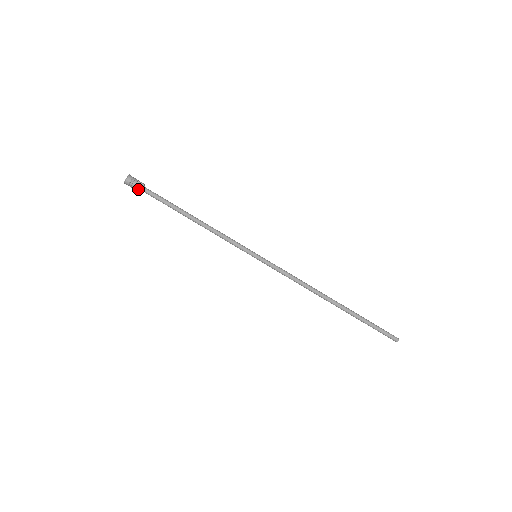
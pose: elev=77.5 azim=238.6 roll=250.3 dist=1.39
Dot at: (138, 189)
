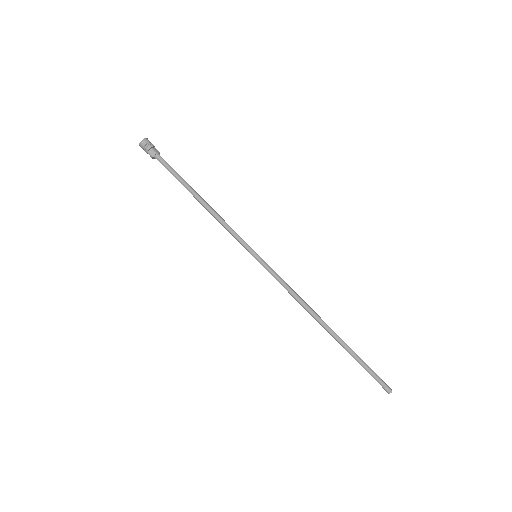
Dot at: (152, 153)
